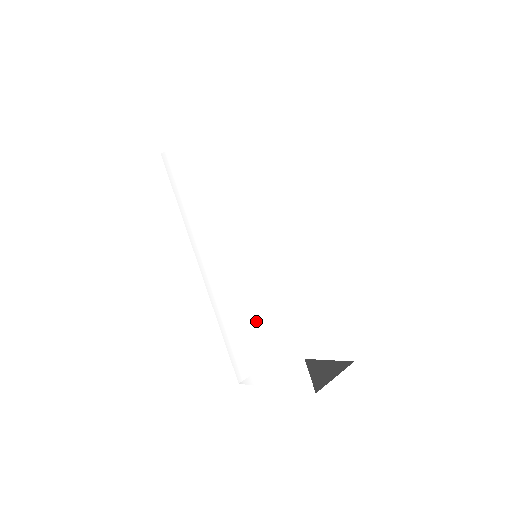
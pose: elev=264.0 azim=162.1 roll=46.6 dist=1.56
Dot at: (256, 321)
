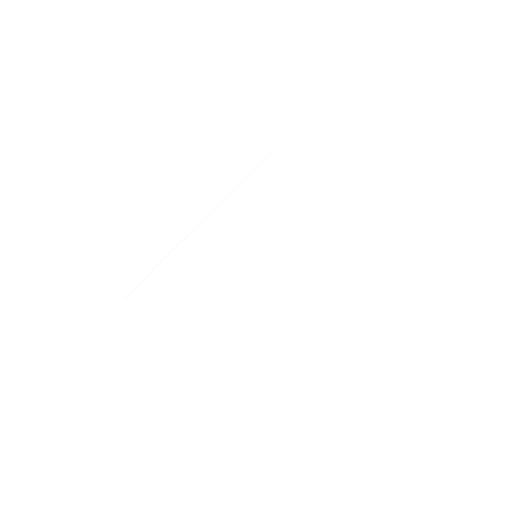
Dot at: (234, 275)
